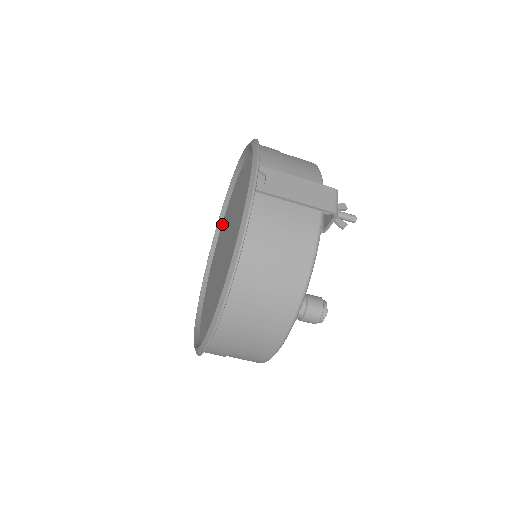
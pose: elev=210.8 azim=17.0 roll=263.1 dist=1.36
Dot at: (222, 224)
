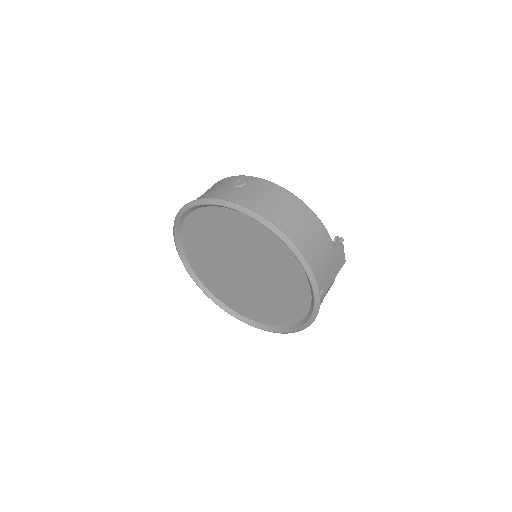
Dot at: (190, 220)
